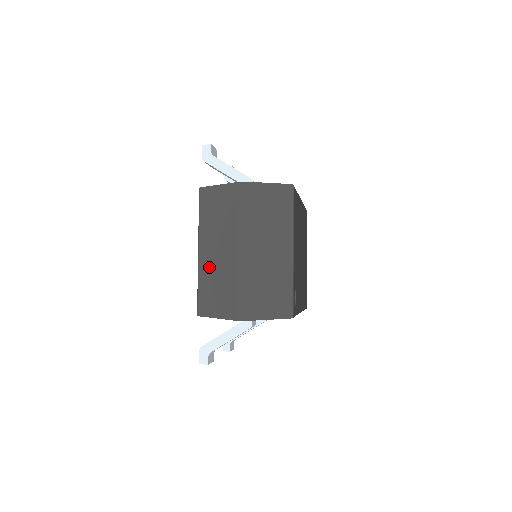
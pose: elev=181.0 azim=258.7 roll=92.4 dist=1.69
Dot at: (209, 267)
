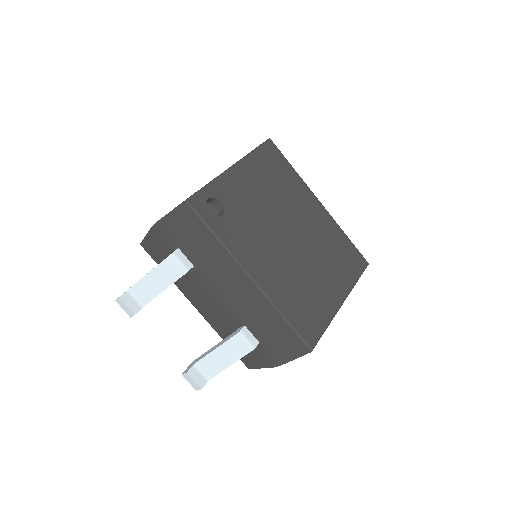
Dot at: occluded
